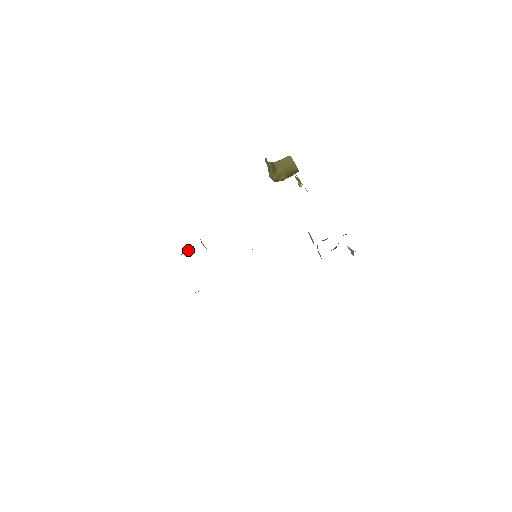
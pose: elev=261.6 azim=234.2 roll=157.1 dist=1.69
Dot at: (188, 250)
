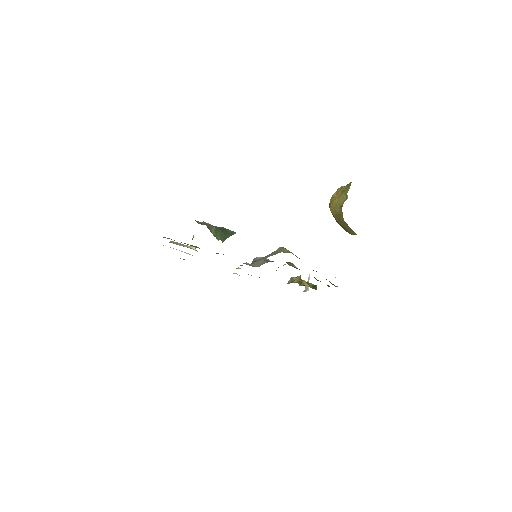
Dot at: (220, 230)
